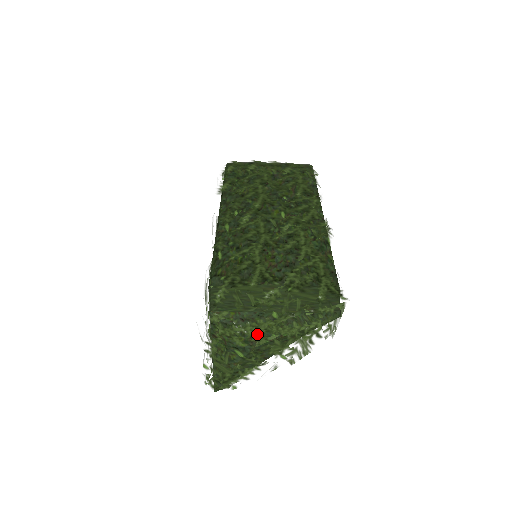
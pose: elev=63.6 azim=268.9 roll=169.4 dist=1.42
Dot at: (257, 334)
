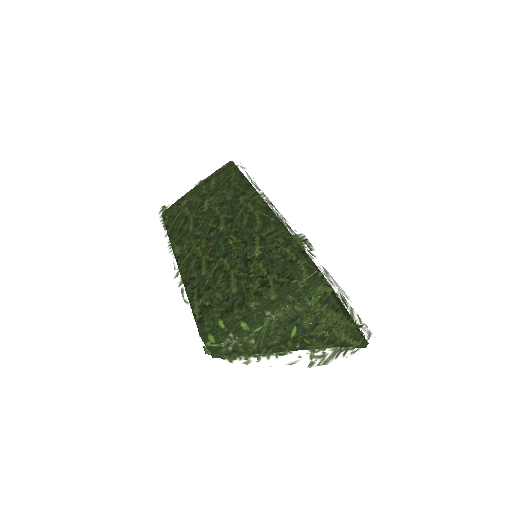
Dot at: (328, 324)
